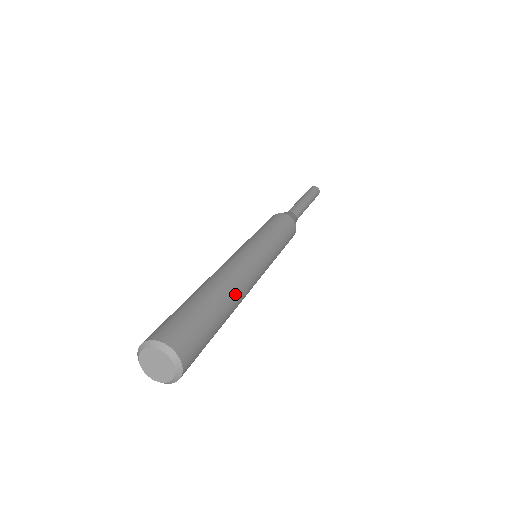
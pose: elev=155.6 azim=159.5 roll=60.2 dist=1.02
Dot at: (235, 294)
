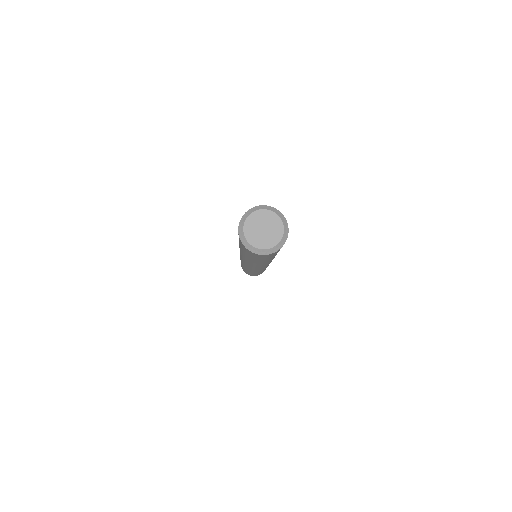
Dot at: occluded
